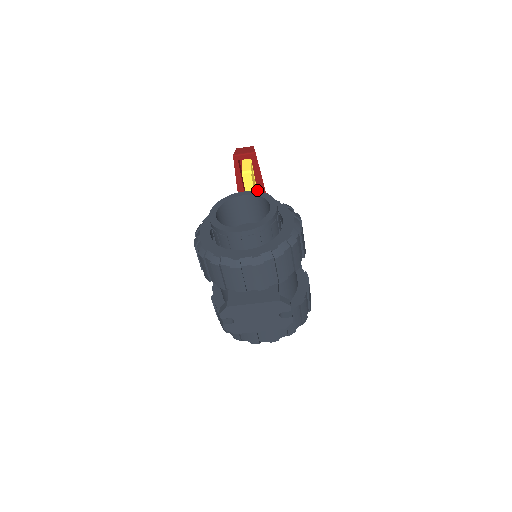
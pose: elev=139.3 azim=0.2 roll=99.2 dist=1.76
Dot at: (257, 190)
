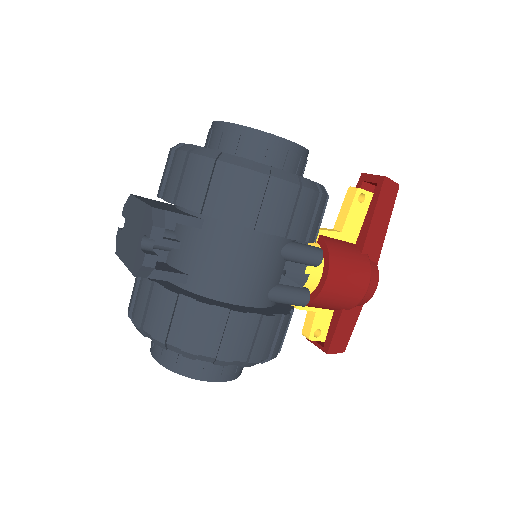
Dot at: occluded
